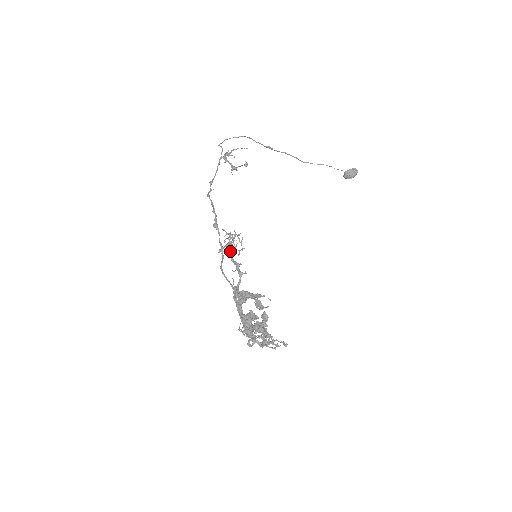
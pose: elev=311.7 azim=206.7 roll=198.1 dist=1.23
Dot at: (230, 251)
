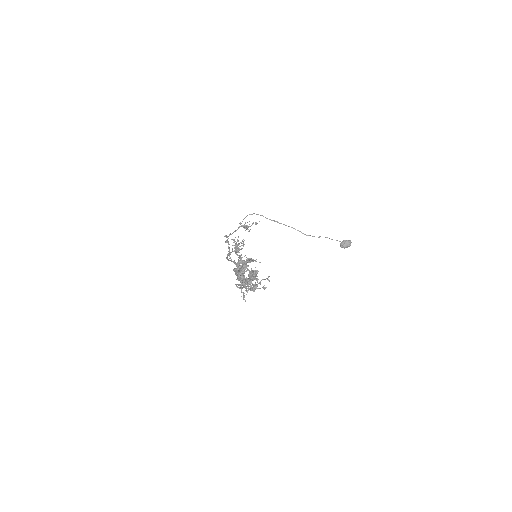
Dot at: (235, 251)
